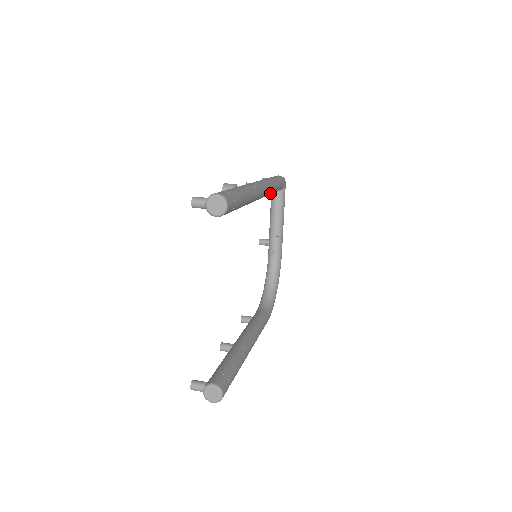
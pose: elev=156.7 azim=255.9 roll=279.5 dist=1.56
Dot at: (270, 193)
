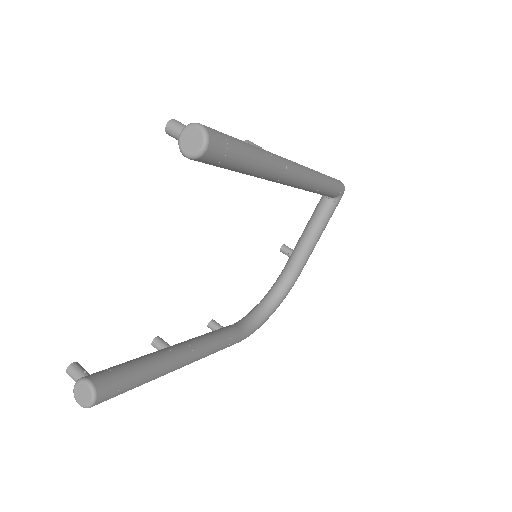
Dot at: (311, 189)
